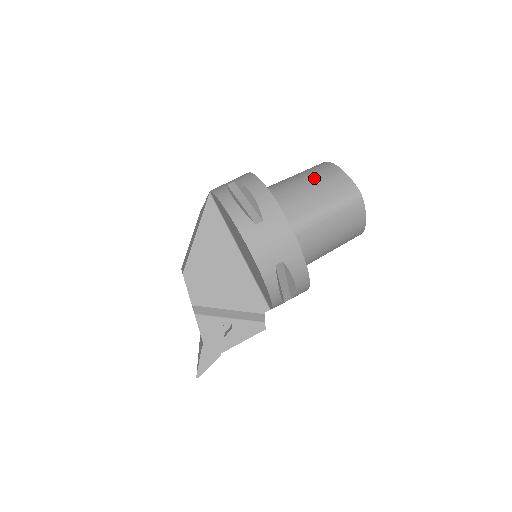
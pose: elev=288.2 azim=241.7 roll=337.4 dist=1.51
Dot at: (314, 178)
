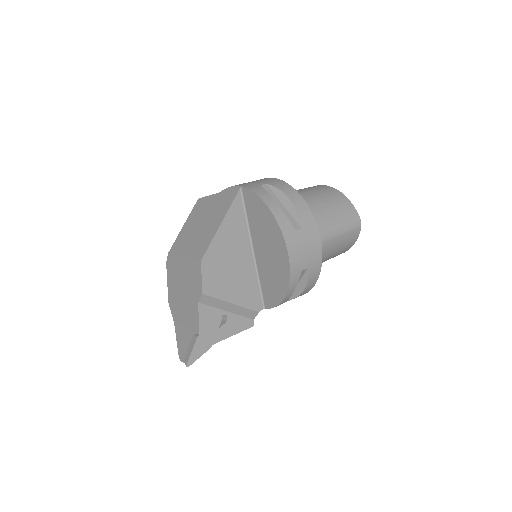
Dot at: (326, 199)
